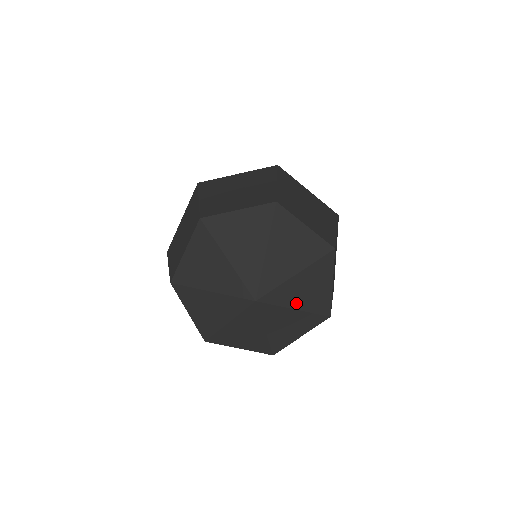
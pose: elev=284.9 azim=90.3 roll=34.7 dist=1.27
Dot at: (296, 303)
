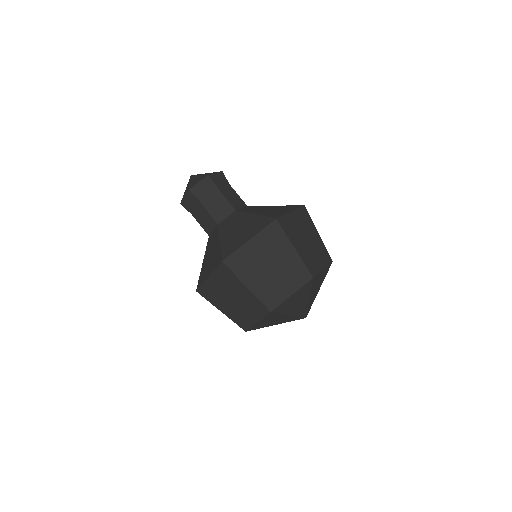
Dot at: (318, 291)
